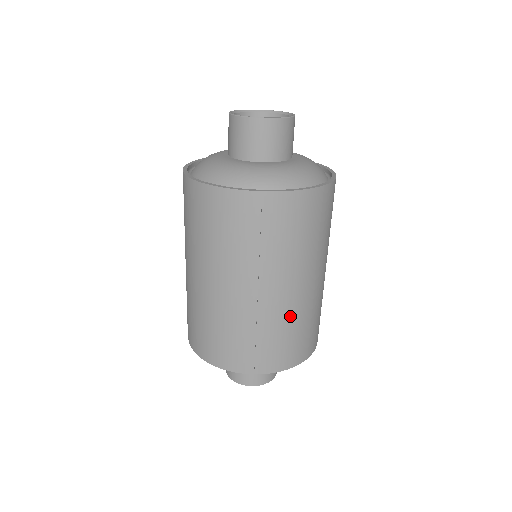
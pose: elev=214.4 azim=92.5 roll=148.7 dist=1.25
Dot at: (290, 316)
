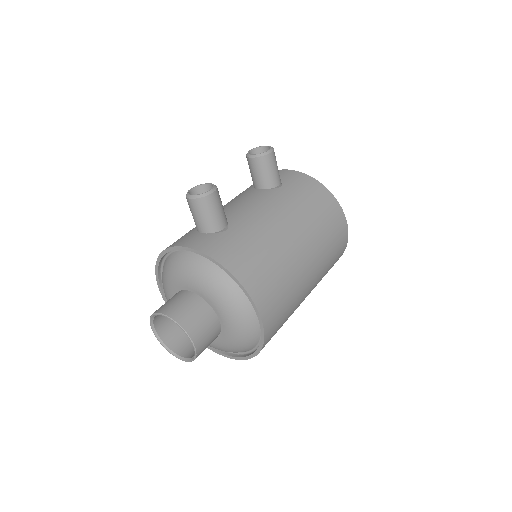
Dot at: occluded
